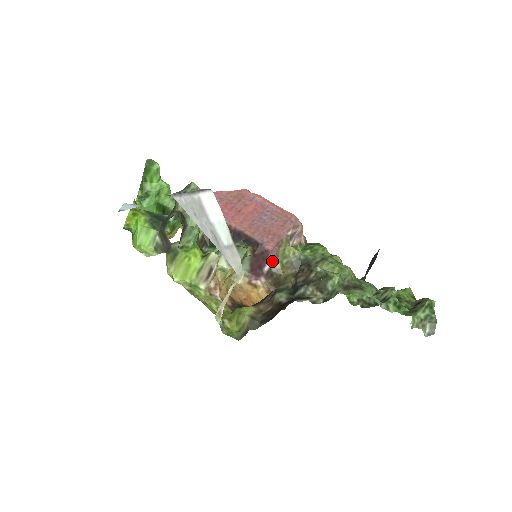
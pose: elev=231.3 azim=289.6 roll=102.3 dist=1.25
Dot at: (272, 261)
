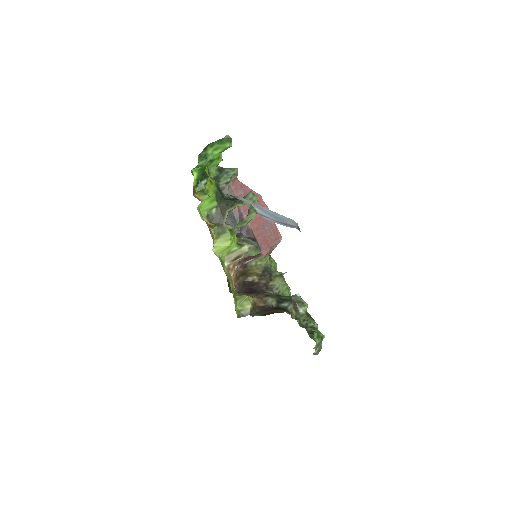
Dot at: (253, 259)
